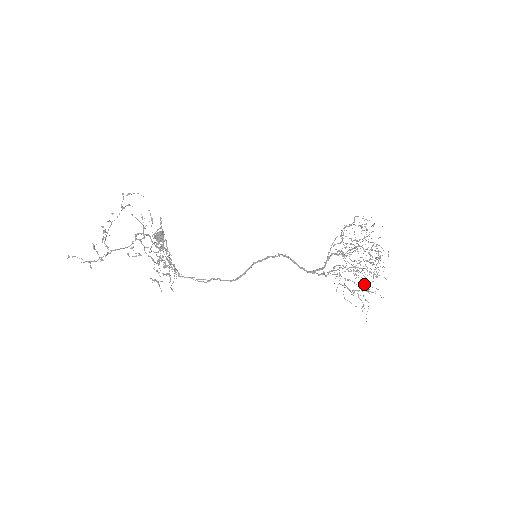
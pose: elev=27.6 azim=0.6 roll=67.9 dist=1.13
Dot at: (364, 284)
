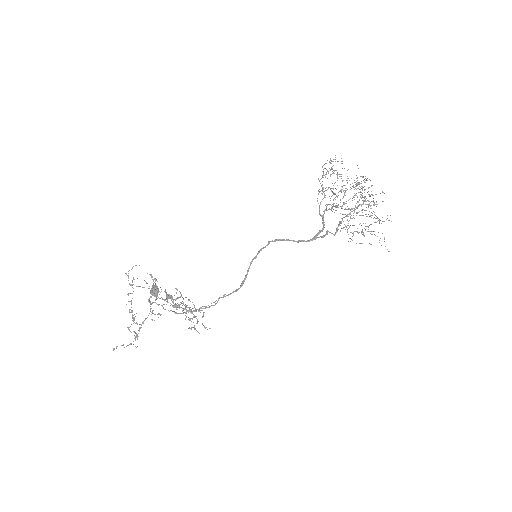
Dot at: occluded
